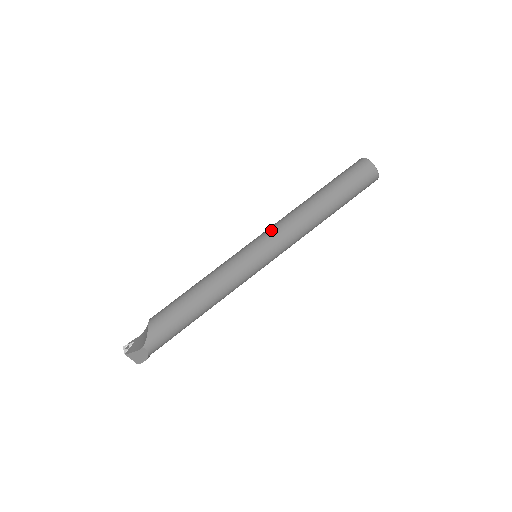
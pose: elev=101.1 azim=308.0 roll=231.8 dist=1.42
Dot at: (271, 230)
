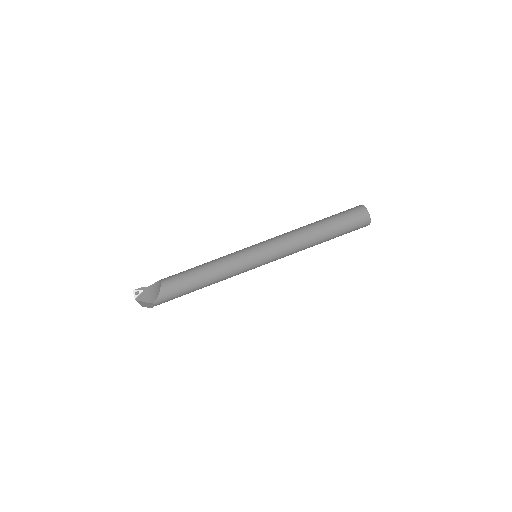
Dot at: (275, 244)
